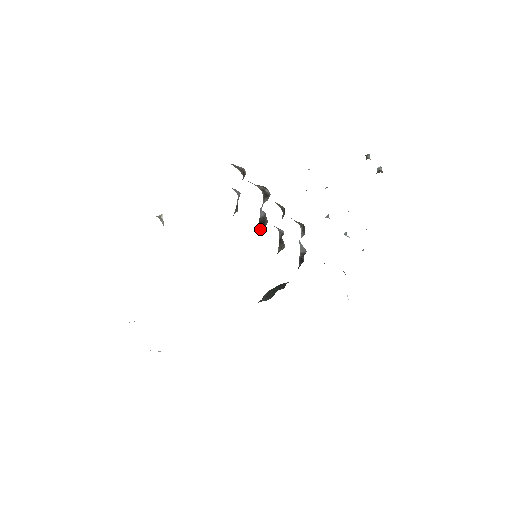
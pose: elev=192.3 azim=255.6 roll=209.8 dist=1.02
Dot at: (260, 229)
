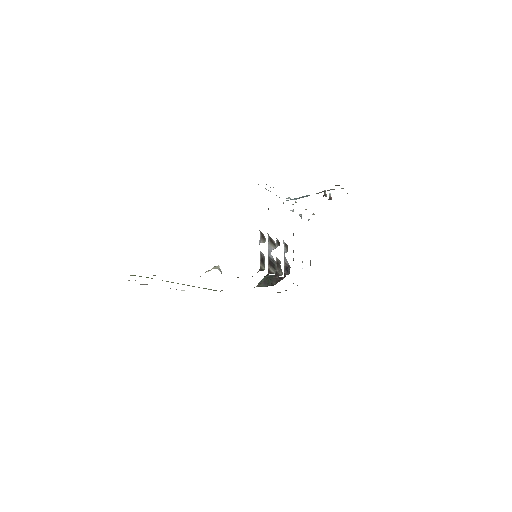
Dot at: (271, 268)
